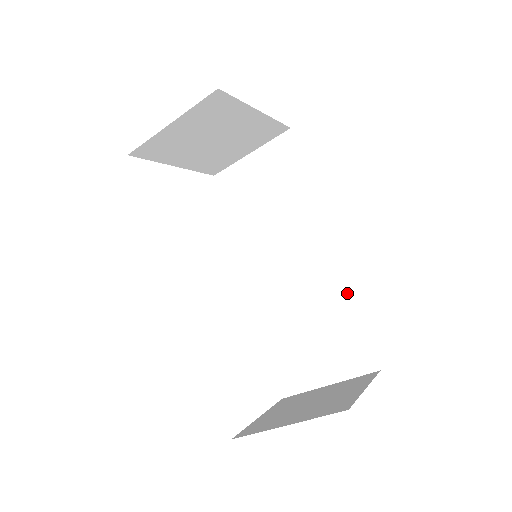
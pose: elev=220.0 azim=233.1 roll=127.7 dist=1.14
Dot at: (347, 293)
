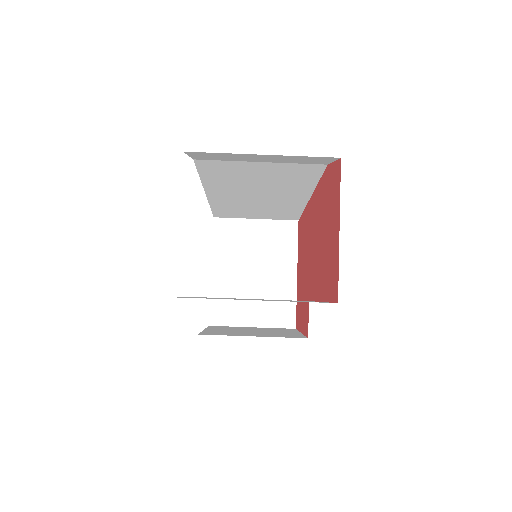
Dot at: occluded
